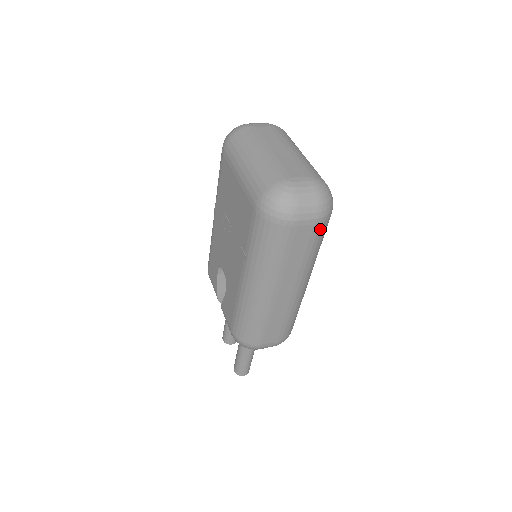
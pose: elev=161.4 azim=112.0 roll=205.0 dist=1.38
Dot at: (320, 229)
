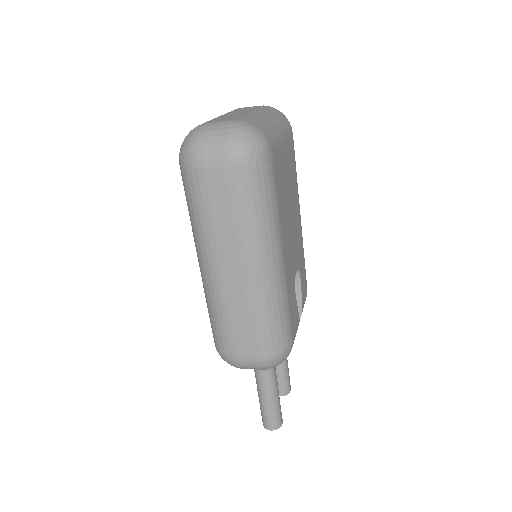
Dot at: (239, 176)
